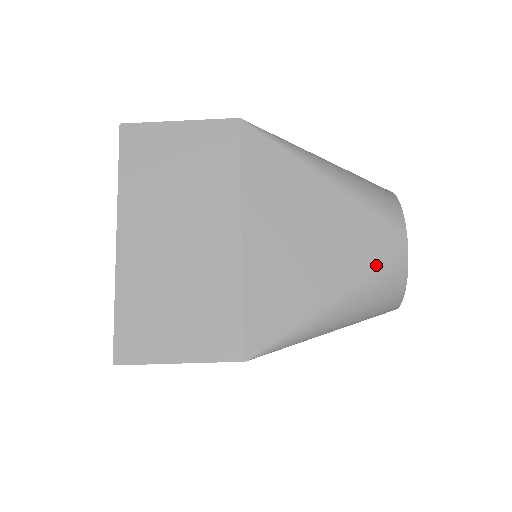
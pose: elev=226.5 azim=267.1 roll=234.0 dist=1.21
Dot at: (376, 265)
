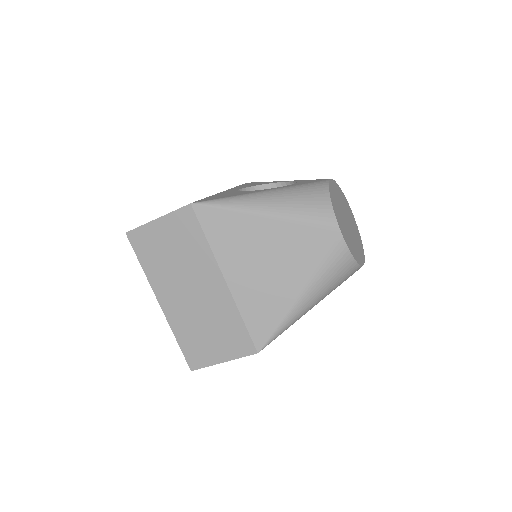
Dot at: (323, 262)
